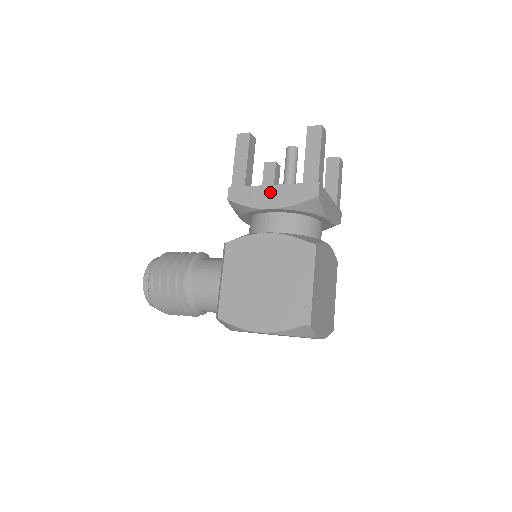
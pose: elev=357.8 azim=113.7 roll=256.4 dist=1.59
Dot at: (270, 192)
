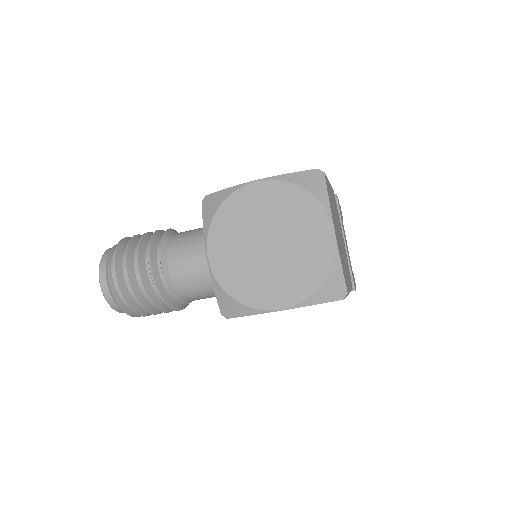
Dot at: occluded
